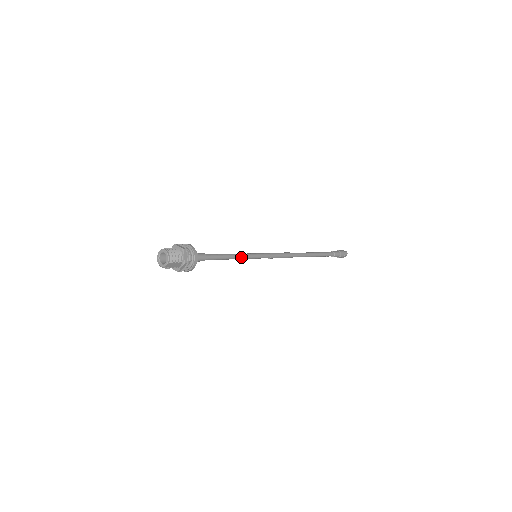
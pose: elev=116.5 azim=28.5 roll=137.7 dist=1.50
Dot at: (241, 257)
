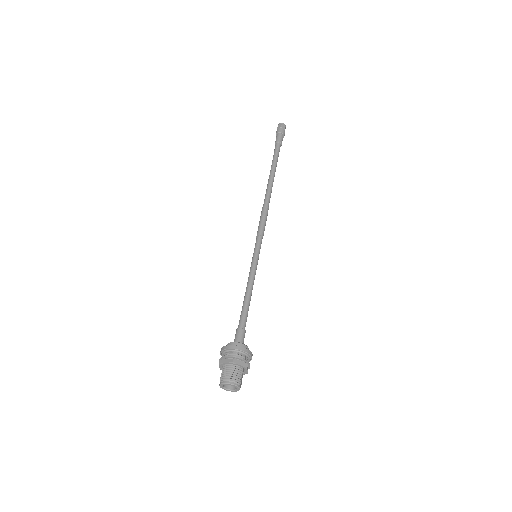
Dot at: (253, 279)
